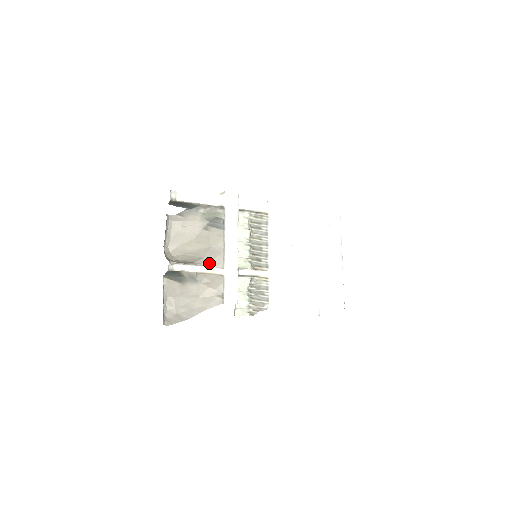
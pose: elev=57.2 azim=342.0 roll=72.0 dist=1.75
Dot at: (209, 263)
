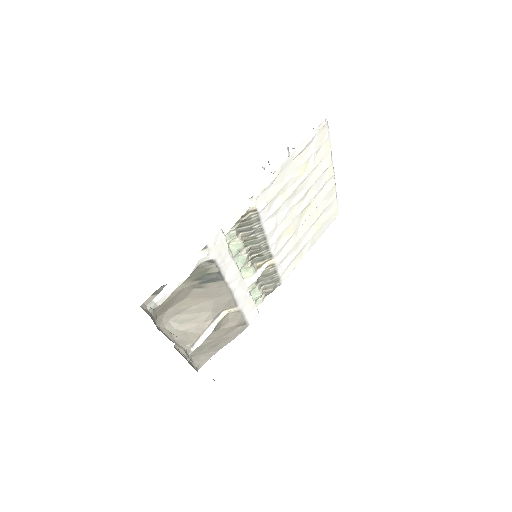
Dot at: (220, 312)
